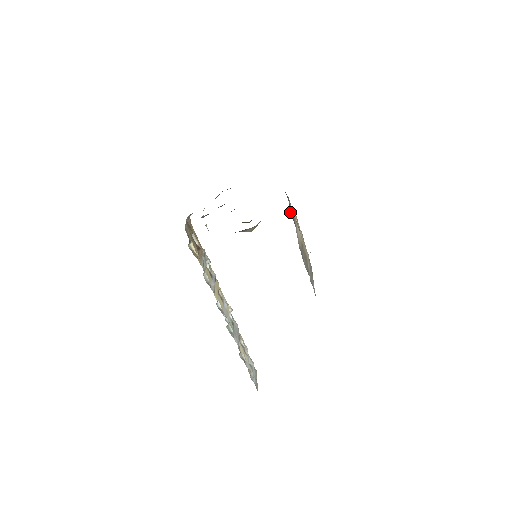
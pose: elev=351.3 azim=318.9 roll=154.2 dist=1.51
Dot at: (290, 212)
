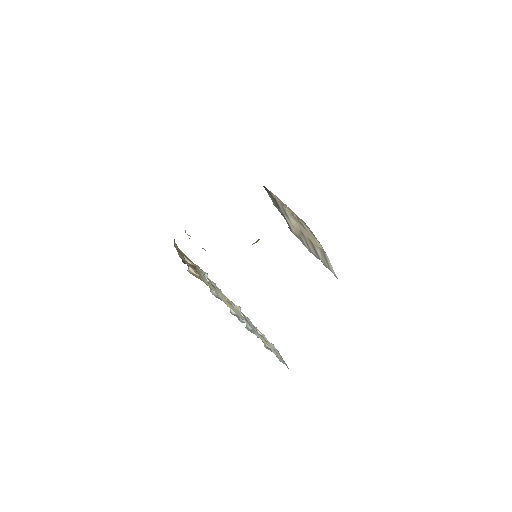
Dot at: occluded
